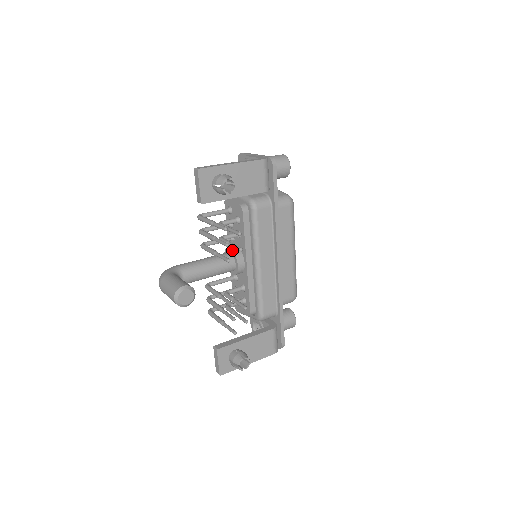
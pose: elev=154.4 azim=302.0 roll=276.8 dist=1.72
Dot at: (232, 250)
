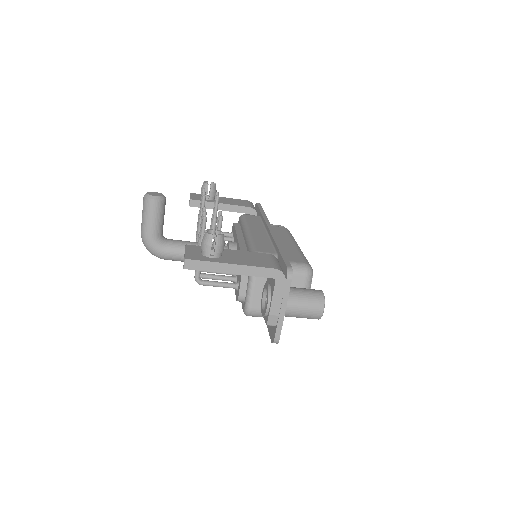
Dot at: occluded
